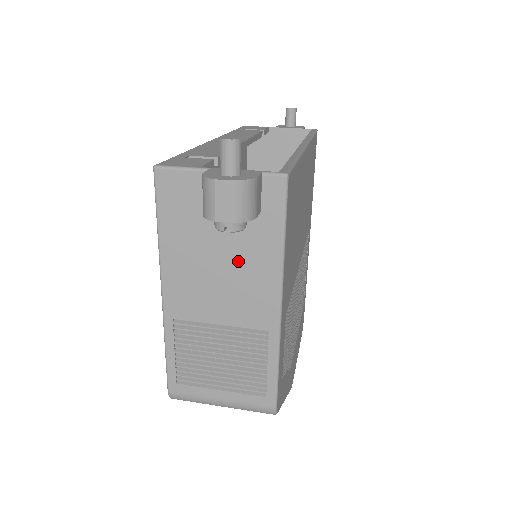
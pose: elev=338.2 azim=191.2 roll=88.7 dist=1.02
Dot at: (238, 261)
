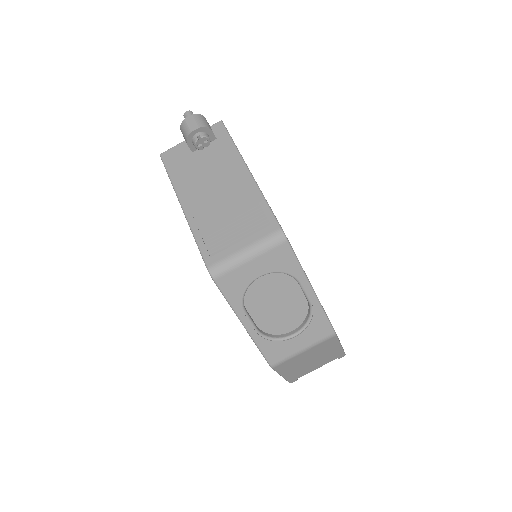
Dot at: (216, 165)
